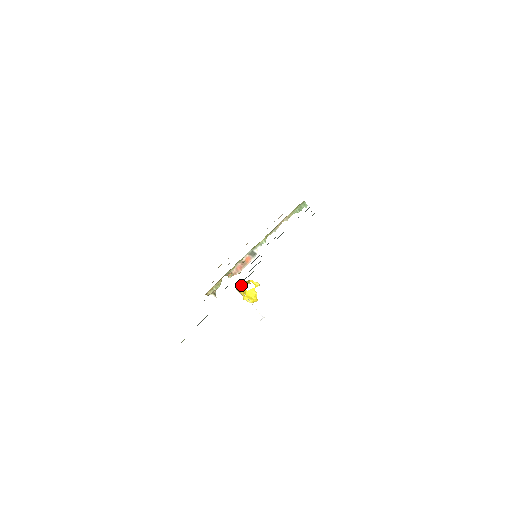
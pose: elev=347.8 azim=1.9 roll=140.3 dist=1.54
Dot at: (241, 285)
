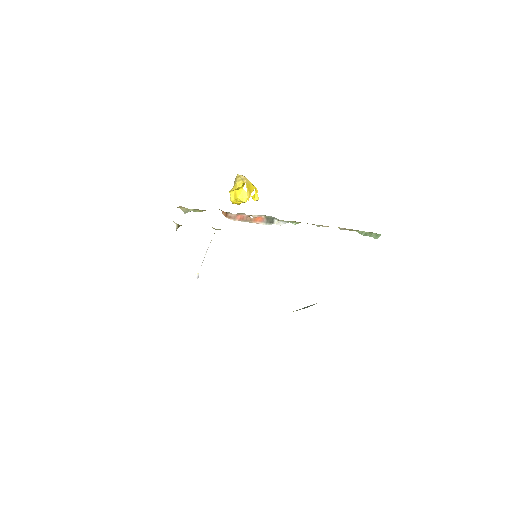
Dot at: (243, 182)
